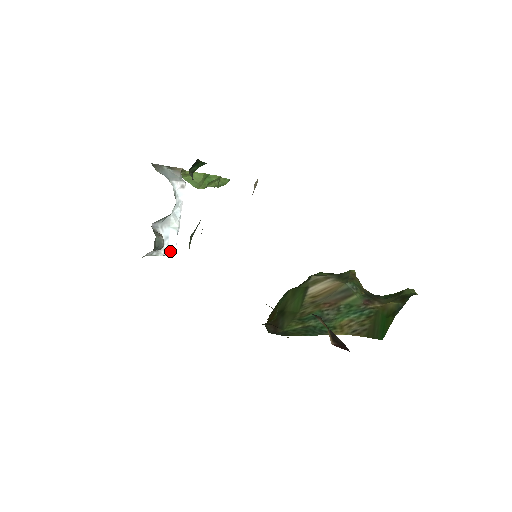
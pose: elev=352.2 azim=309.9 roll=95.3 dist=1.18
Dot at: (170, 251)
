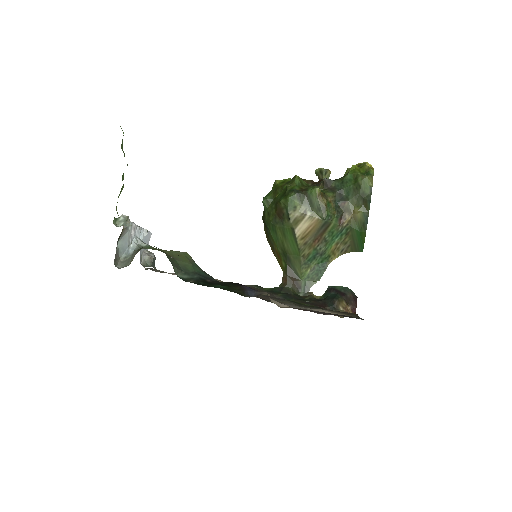
Dot at: (149, 238)
